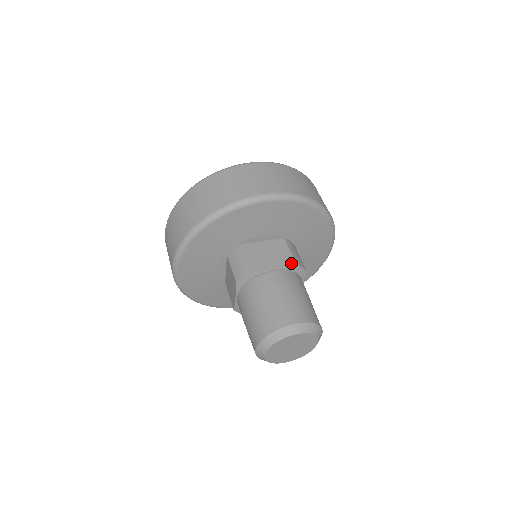
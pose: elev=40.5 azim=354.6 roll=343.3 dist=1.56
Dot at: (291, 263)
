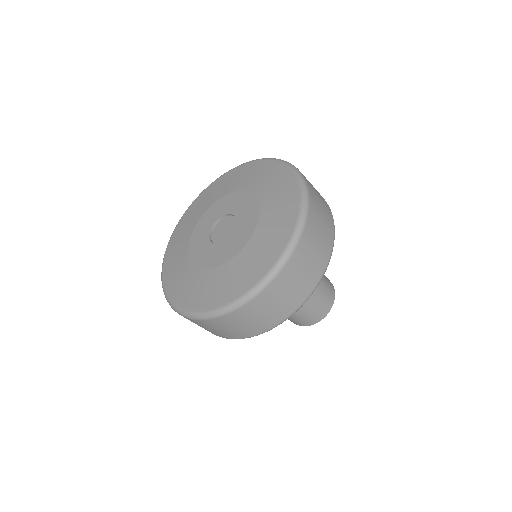
Dot at: occluded
